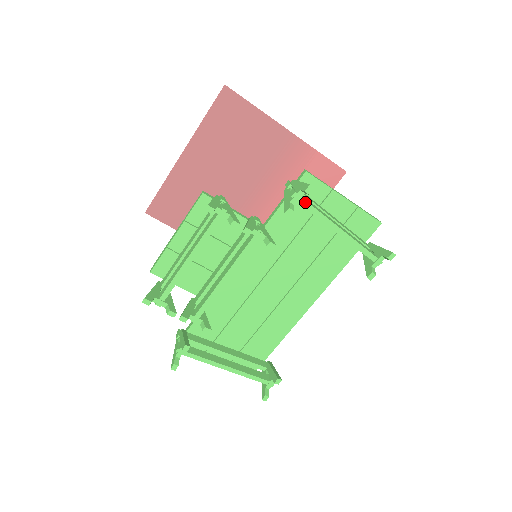
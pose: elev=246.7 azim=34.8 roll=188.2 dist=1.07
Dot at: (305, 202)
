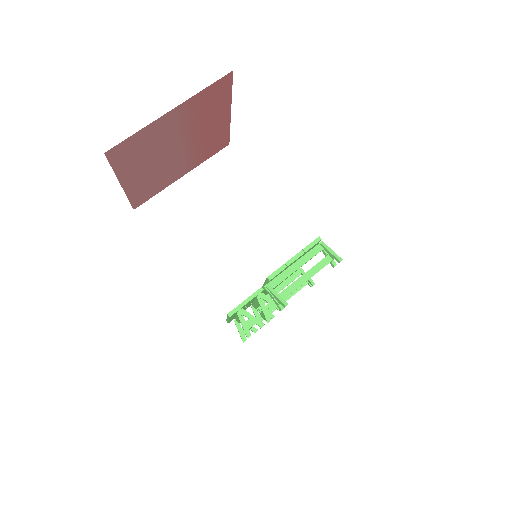
Dot at: occluded
